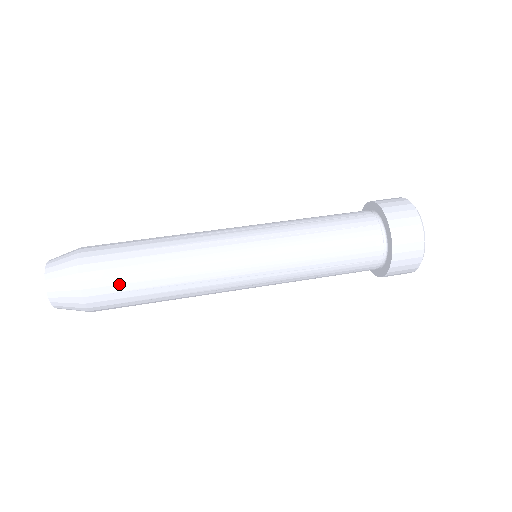
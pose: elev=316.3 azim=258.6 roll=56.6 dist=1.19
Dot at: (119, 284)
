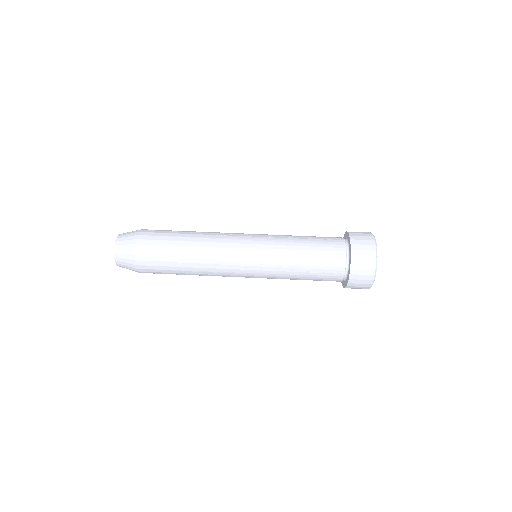
Dot at: occluded
